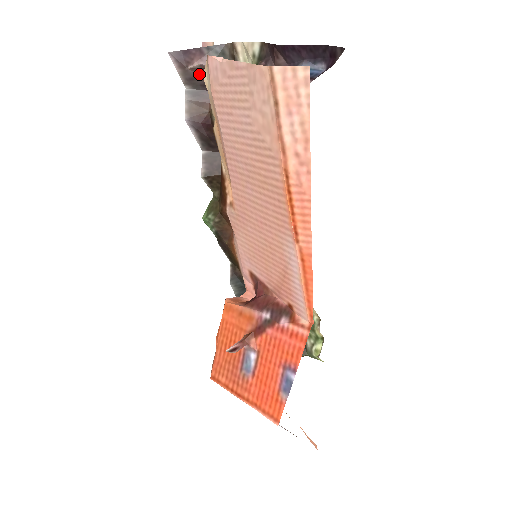
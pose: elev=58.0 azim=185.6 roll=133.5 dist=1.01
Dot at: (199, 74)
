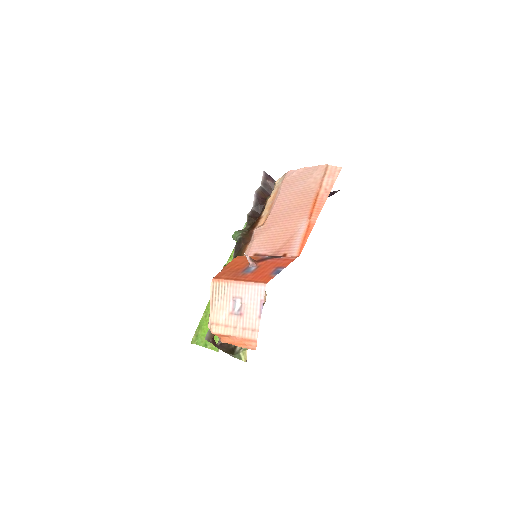
Dot at: (269, 185)
